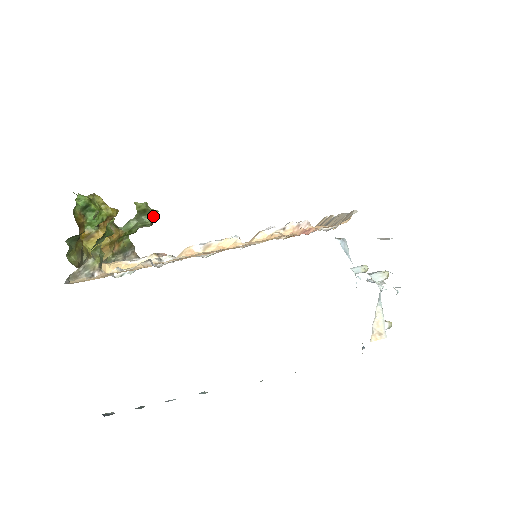
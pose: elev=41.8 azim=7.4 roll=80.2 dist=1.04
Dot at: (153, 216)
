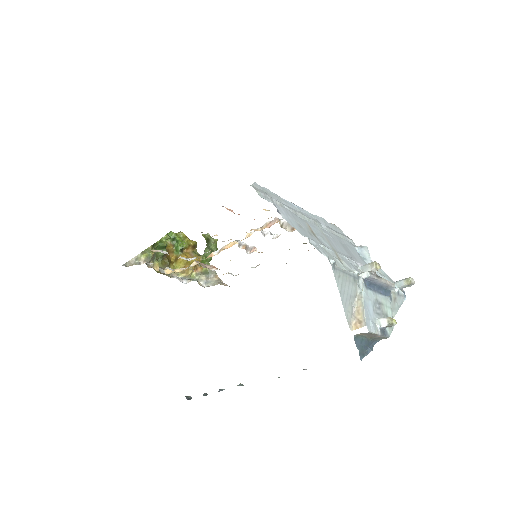
Dot at: (215, 243)
